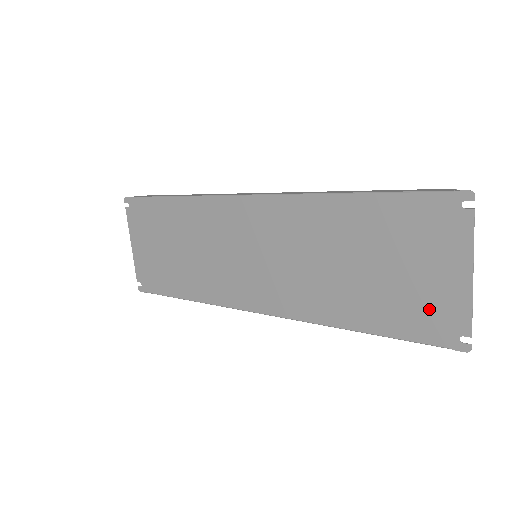
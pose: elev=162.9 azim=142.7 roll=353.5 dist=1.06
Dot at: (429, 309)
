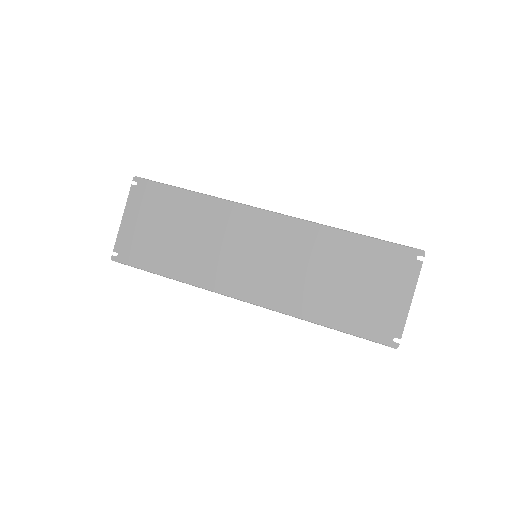
Dot at: (379, 317)
